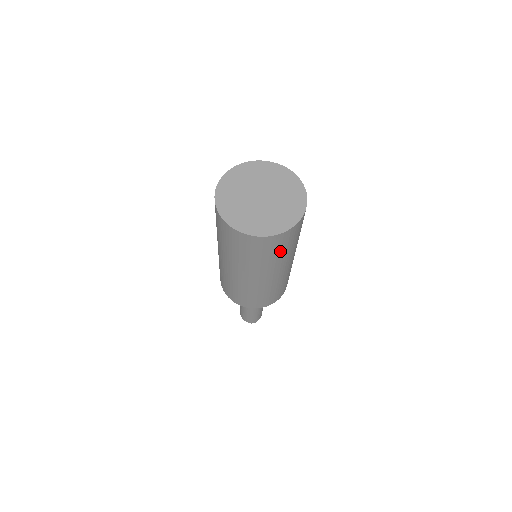
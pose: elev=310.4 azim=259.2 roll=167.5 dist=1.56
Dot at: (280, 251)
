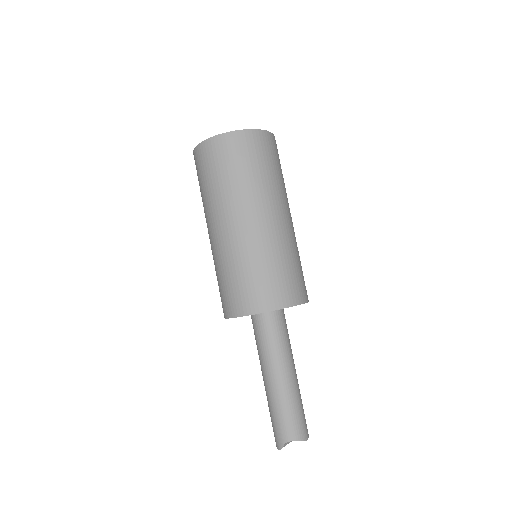
Dot at: (280, 168)
